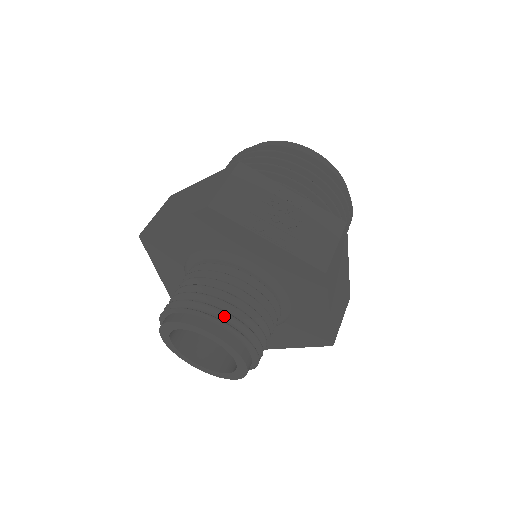
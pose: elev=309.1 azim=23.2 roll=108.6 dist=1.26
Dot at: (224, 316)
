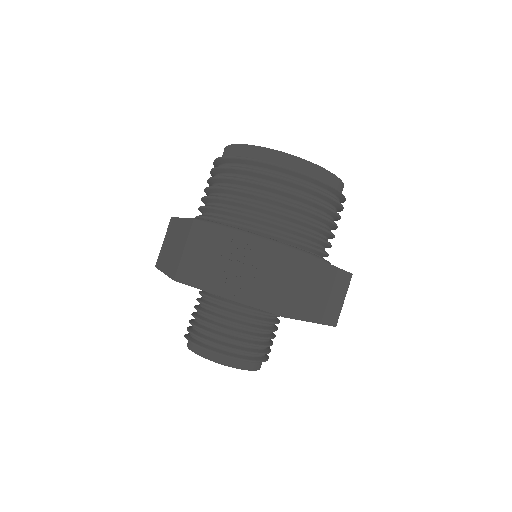
Dot at: (221, 347)
